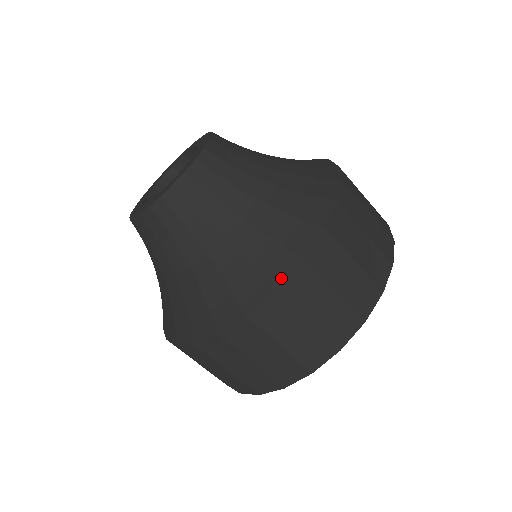
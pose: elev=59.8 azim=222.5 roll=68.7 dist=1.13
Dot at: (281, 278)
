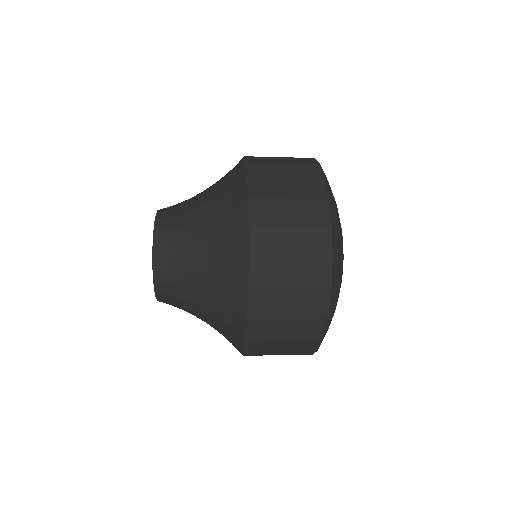
Dot at: (241, 353)
